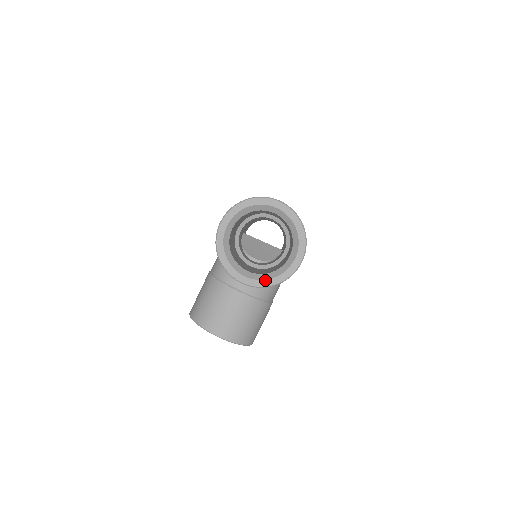
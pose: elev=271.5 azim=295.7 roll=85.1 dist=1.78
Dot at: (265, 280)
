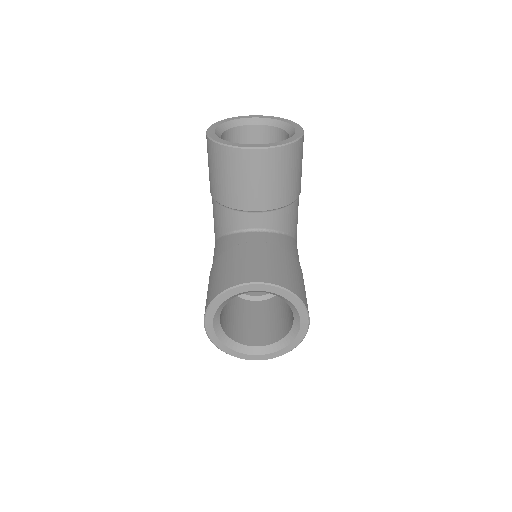
Dot at: (278, 142)
